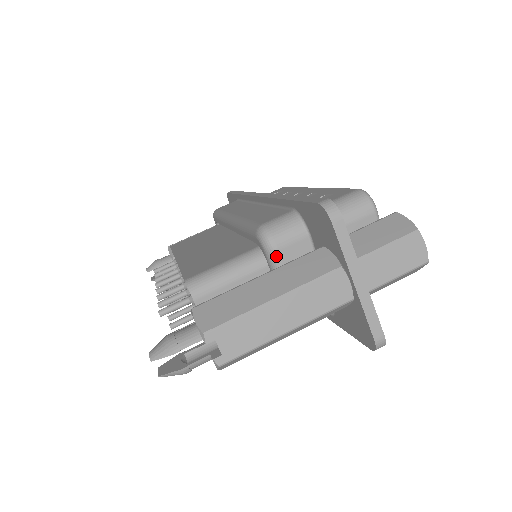
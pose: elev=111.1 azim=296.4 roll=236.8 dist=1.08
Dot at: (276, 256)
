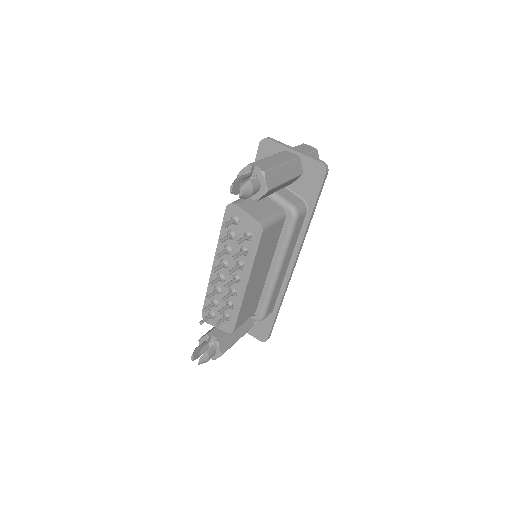
Dot at: occluded
